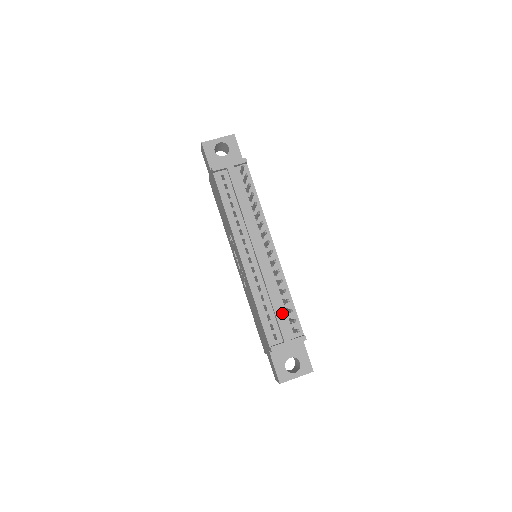
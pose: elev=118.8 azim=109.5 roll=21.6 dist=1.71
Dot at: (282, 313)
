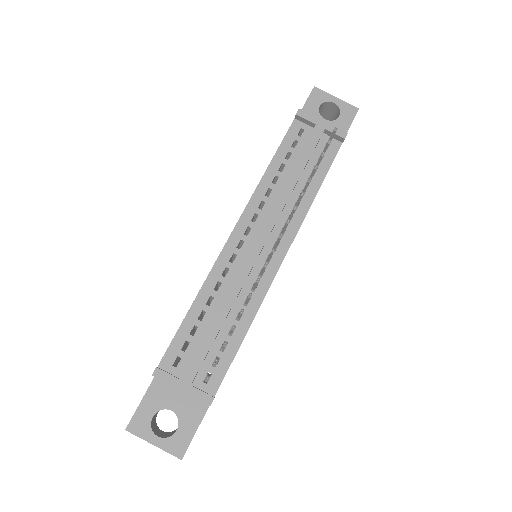
Dot at: (215, 342)
